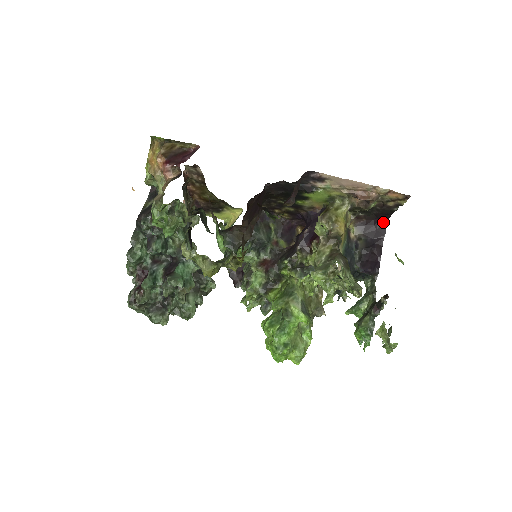
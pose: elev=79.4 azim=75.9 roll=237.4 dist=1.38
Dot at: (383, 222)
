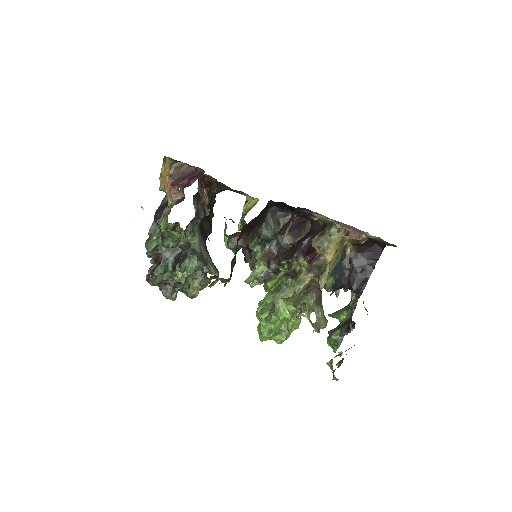
Dot at: (380, 246)
